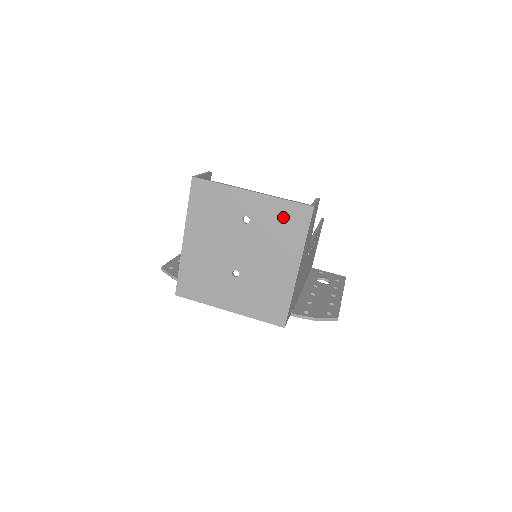
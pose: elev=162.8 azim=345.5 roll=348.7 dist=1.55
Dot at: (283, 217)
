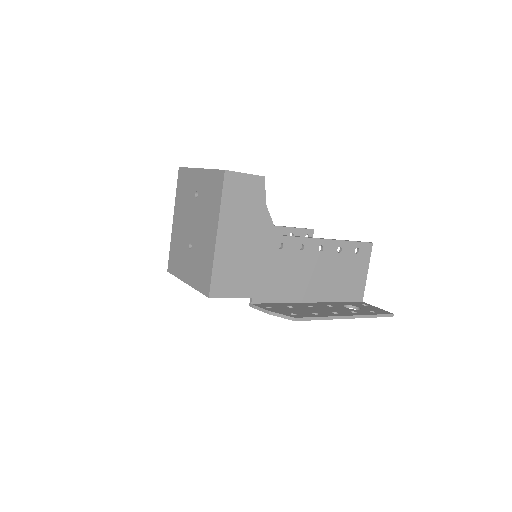
Dot at: (211, 186)
